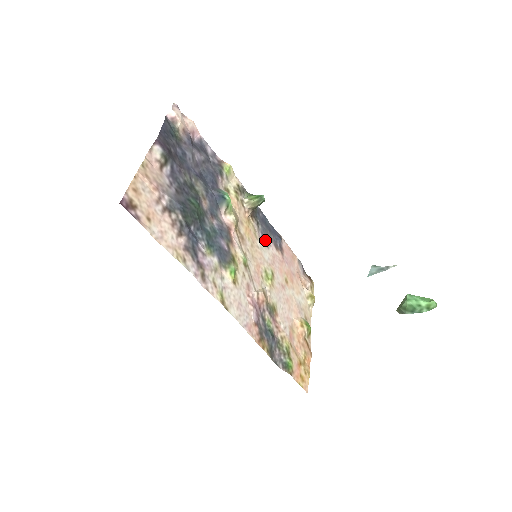
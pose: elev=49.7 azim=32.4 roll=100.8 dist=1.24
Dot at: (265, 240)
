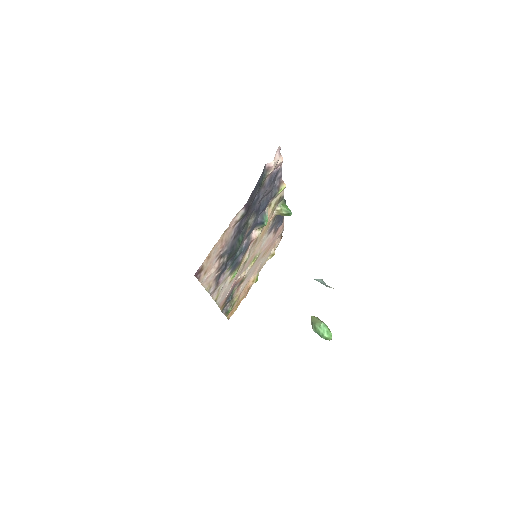
Dot at: (270, 230)
